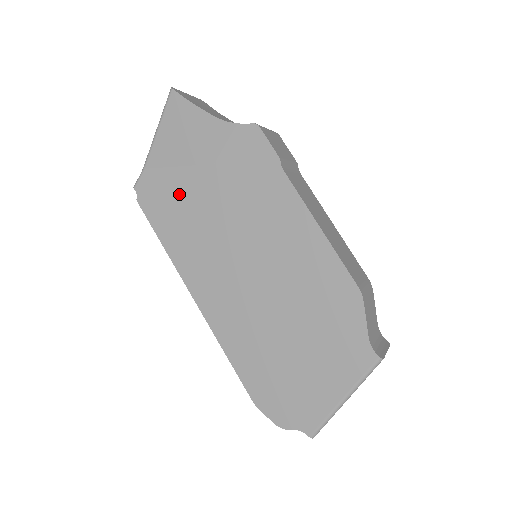
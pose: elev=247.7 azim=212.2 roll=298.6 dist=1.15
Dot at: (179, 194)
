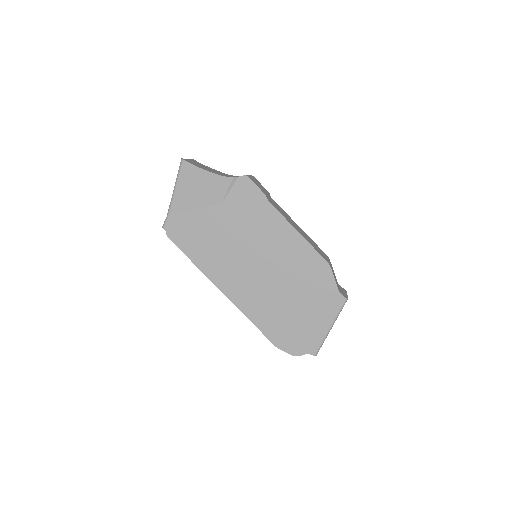
Dot at: (199, 227)
